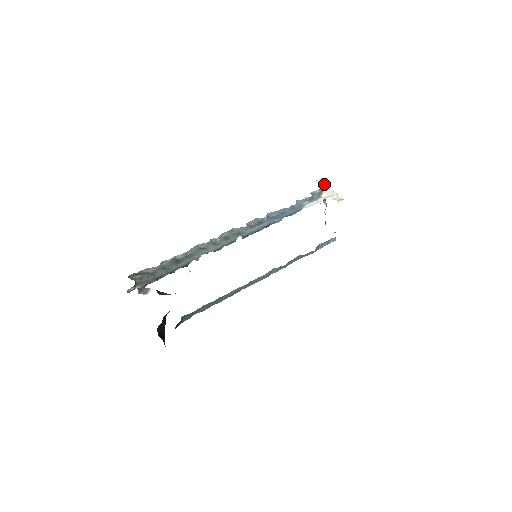
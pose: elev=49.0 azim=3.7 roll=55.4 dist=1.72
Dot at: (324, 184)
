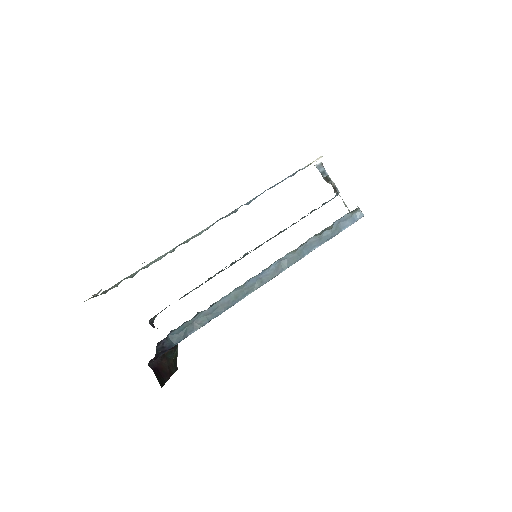
Dot at: (319, 165)
